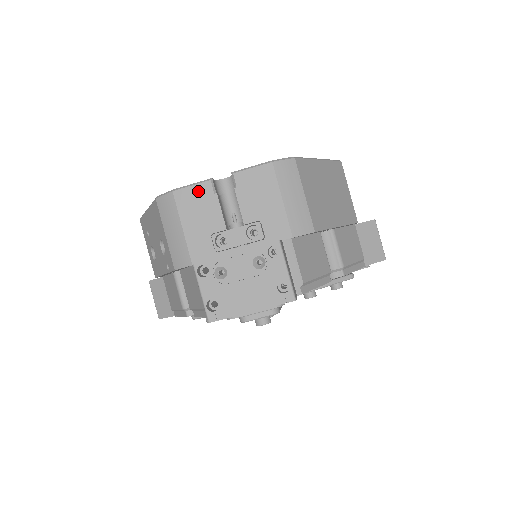
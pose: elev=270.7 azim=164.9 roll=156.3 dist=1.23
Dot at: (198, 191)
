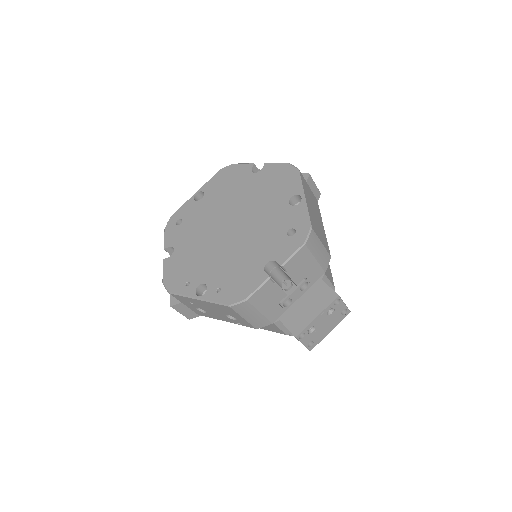
Dot at: (264, 289)
